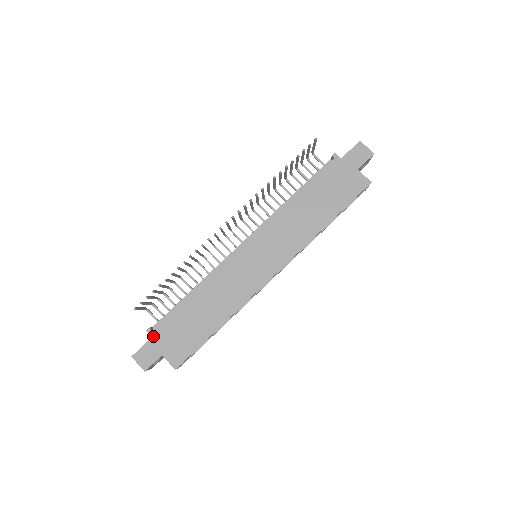
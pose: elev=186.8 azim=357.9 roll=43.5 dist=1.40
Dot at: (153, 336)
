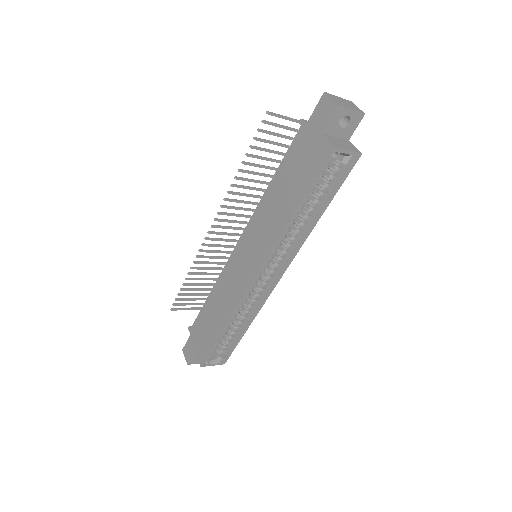
Dot at: (191, 334)
